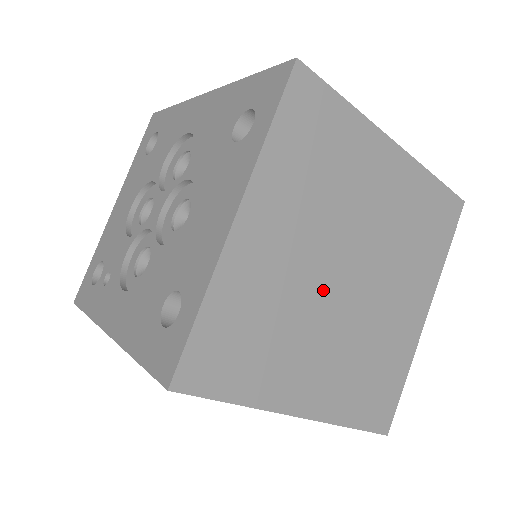
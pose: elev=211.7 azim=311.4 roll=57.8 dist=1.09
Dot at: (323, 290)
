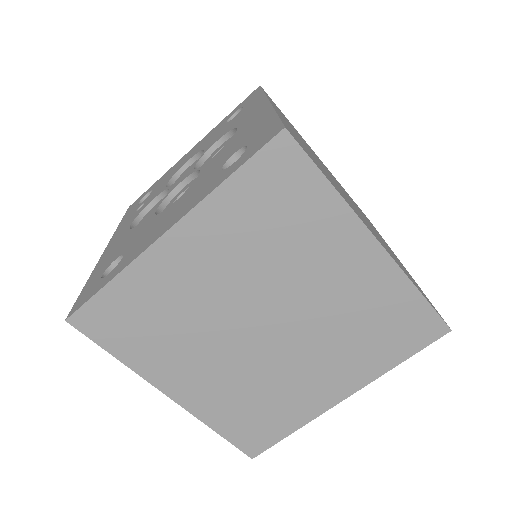
Dot at: (232, 323)
